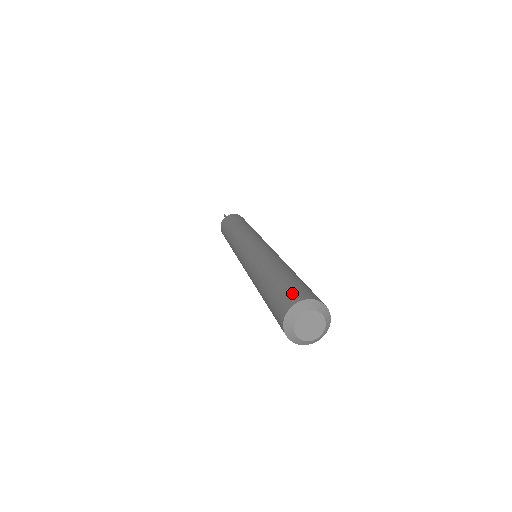
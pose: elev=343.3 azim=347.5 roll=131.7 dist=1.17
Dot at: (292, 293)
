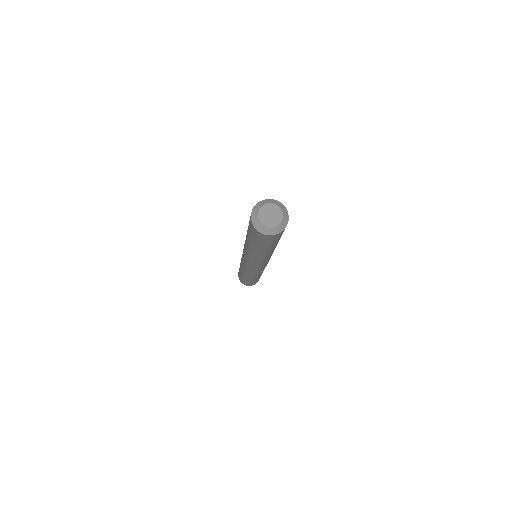
Dot at: occluded
